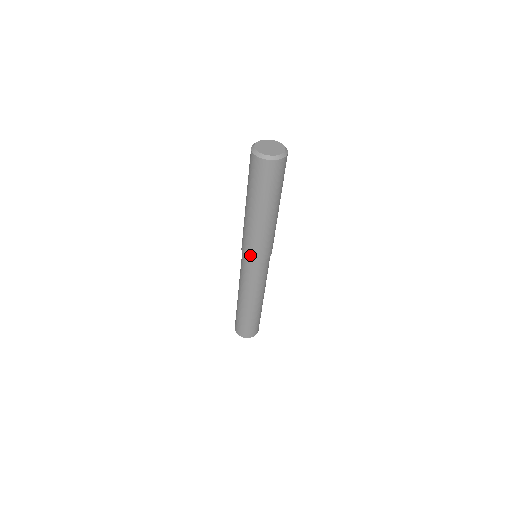
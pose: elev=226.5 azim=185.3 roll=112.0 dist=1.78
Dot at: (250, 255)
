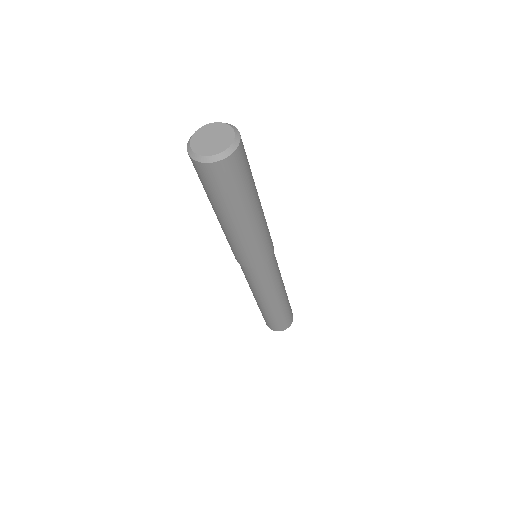
Dot at: (260, 262)
